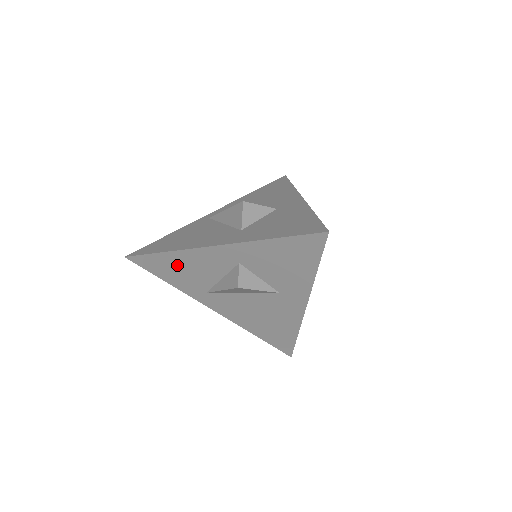
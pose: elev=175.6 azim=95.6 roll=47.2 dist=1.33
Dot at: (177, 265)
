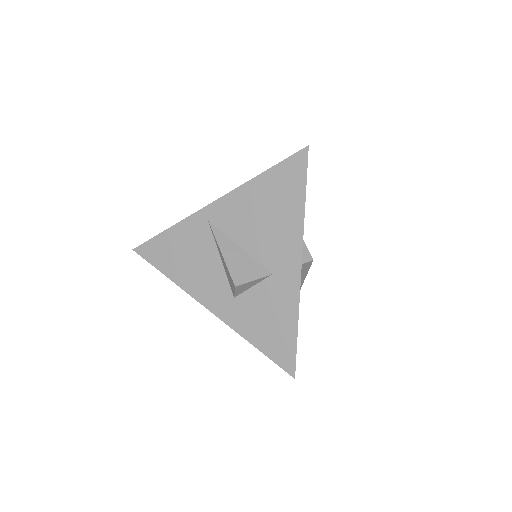
Dot at: occluded
